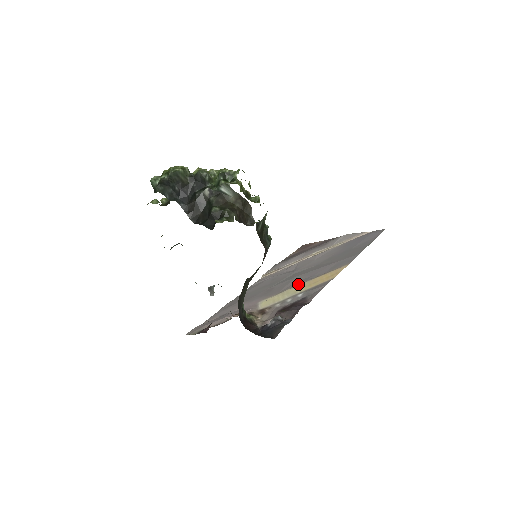
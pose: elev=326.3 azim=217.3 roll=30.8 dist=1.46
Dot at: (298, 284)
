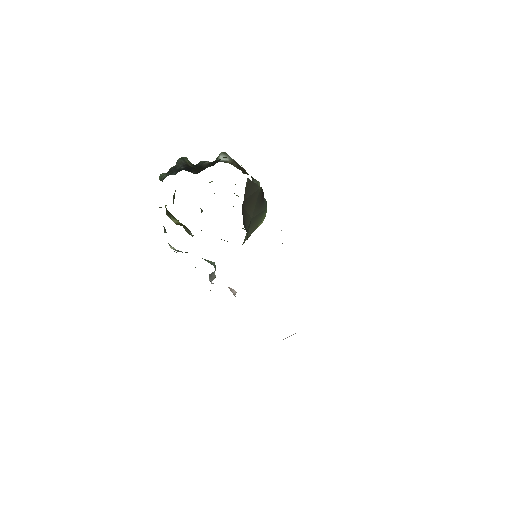
Dot at: occluded
